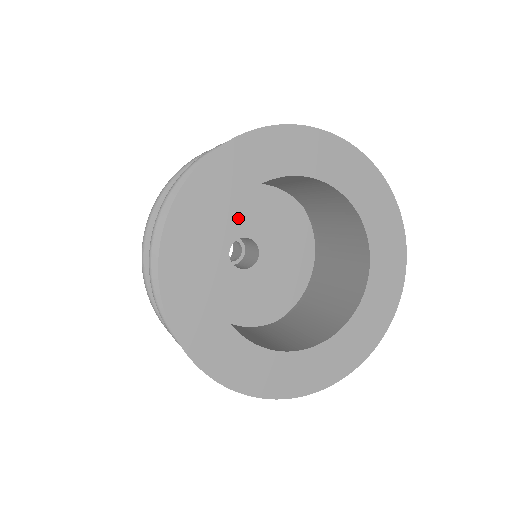
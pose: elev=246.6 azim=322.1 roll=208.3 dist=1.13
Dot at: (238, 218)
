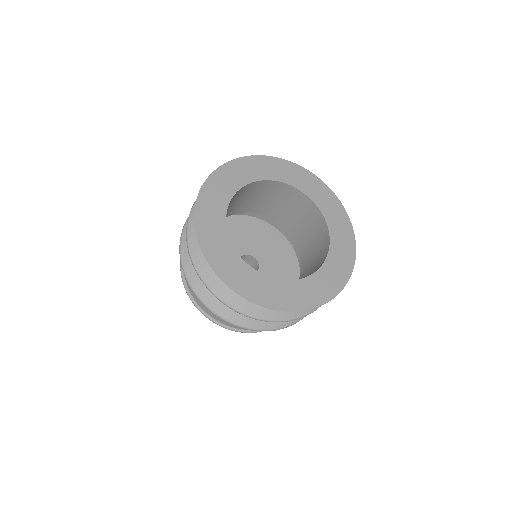
Dot at: (250, 243)
